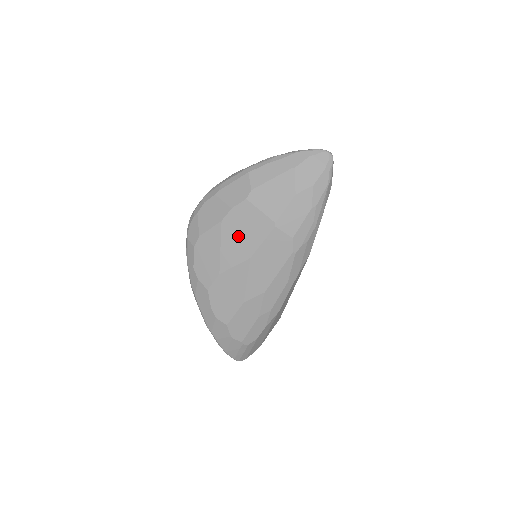
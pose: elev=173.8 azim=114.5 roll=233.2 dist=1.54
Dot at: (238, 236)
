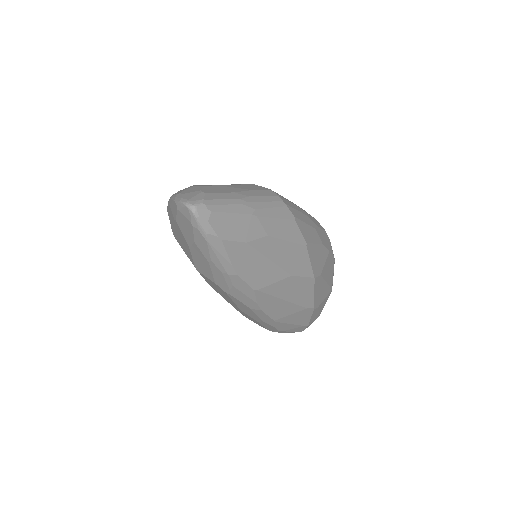
Dot at: occluded
